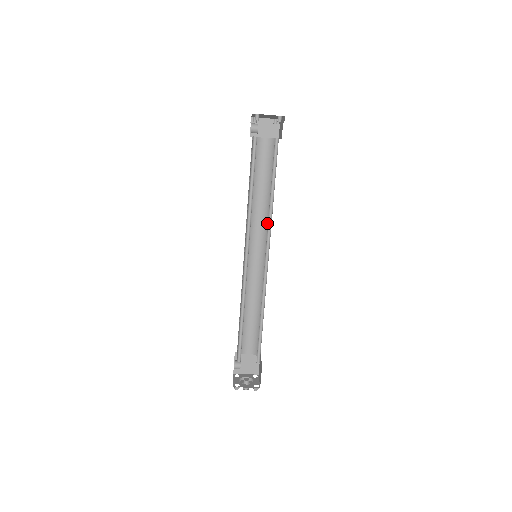
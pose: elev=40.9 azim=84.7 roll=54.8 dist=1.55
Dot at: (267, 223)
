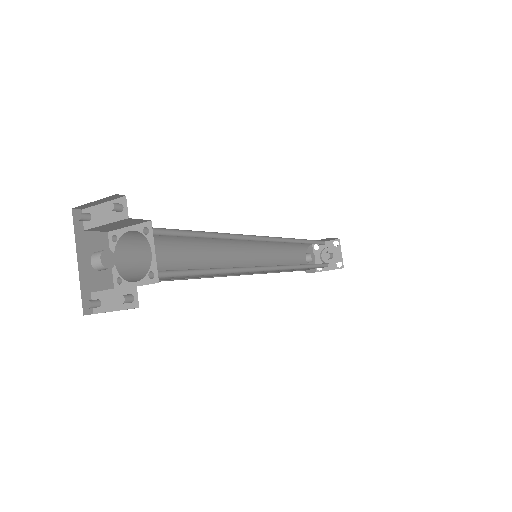
Dot at: occluded
